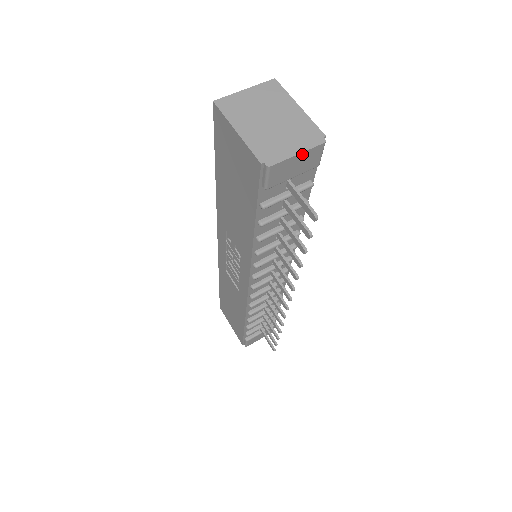
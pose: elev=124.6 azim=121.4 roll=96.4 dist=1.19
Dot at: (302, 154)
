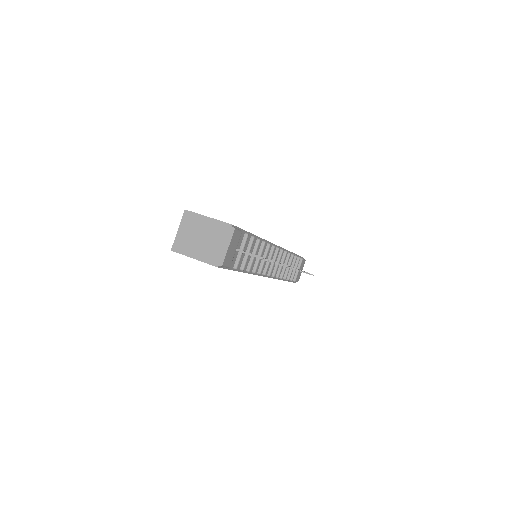
Dot at: (230, 244)
